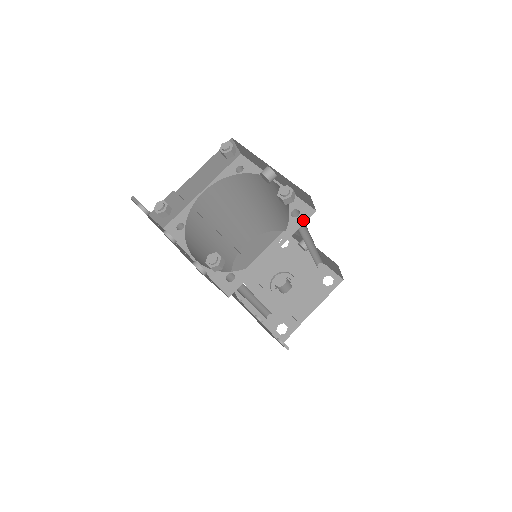
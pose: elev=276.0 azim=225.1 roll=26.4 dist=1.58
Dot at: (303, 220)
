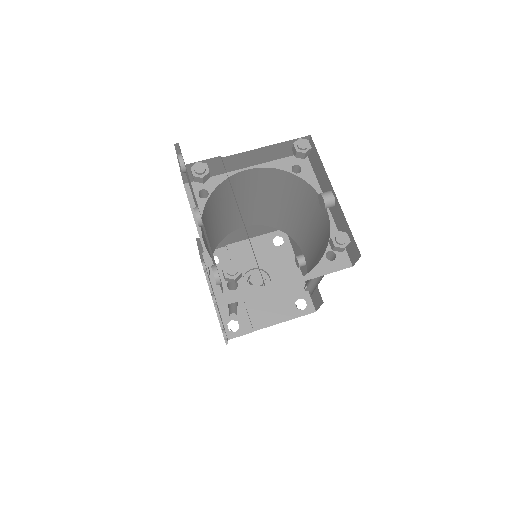
Dot at: (335, 268)
